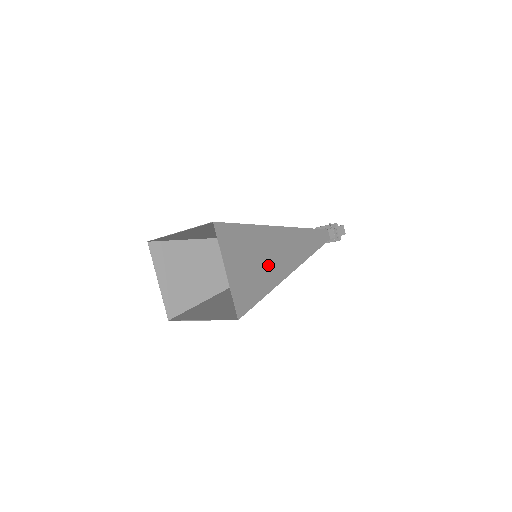
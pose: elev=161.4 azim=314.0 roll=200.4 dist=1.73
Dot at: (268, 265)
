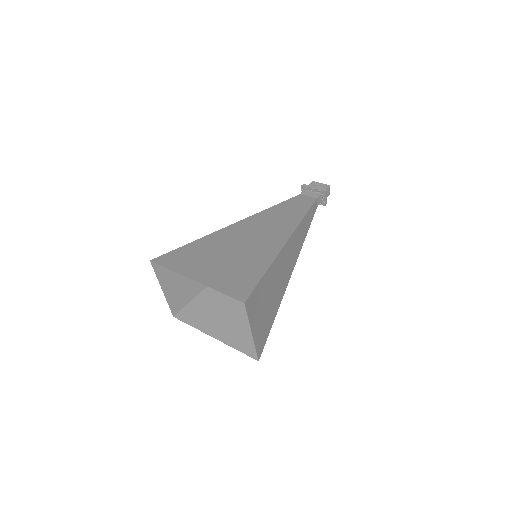
Dot at: (277, 291)
